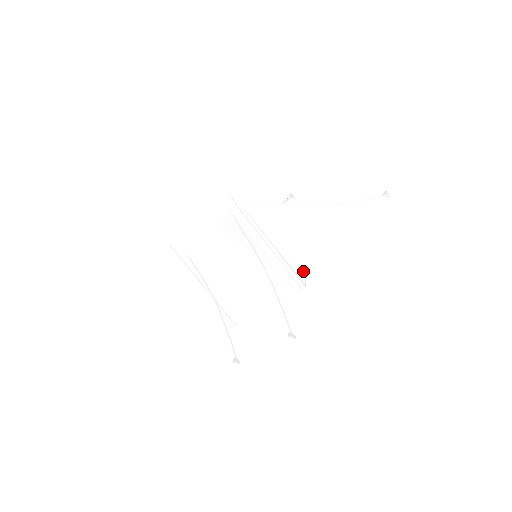
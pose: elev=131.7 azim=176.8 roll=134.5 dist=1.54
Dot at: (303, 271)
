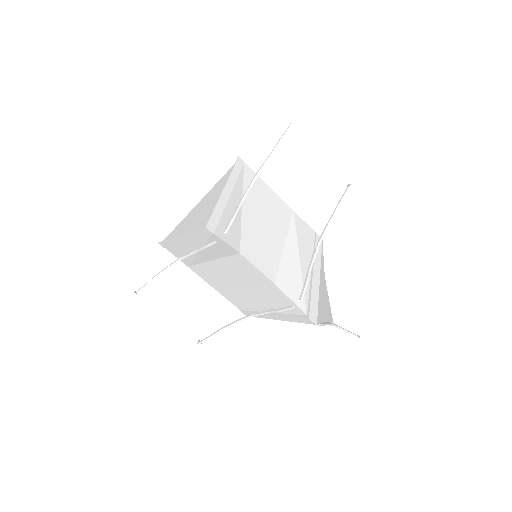
Dot at: occluded
